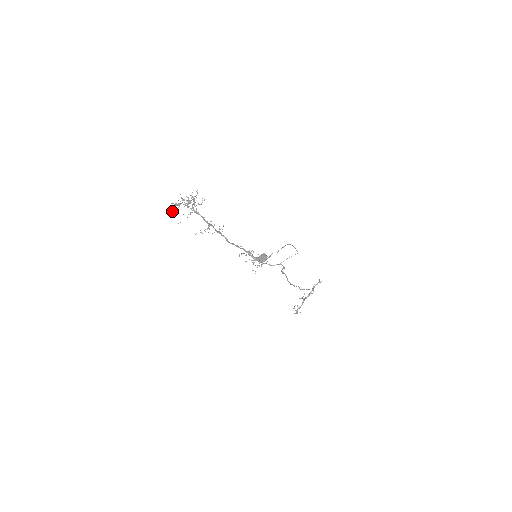
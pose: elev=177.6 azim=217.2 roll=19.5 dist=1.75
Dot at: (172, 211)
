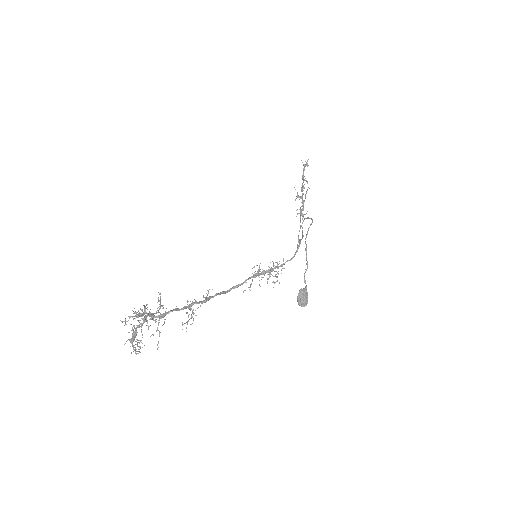
Dot at: occluded
